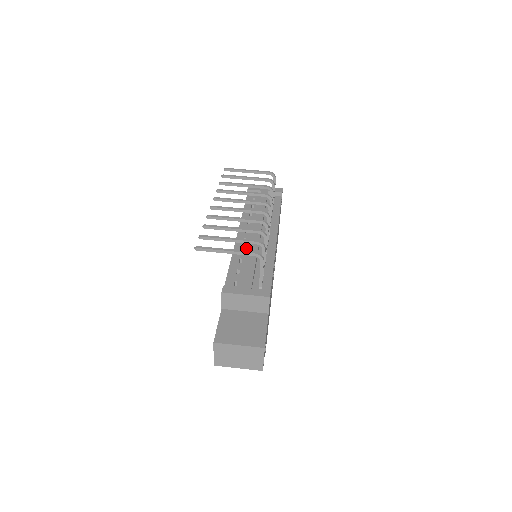
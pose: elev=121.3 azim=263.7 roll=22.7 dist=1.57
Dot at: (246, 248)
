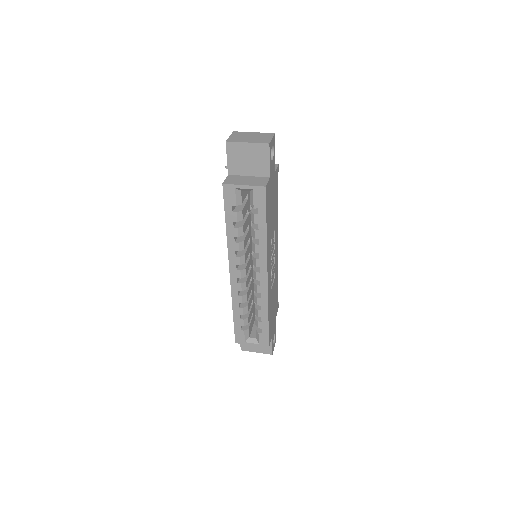
Dot at: occluded
